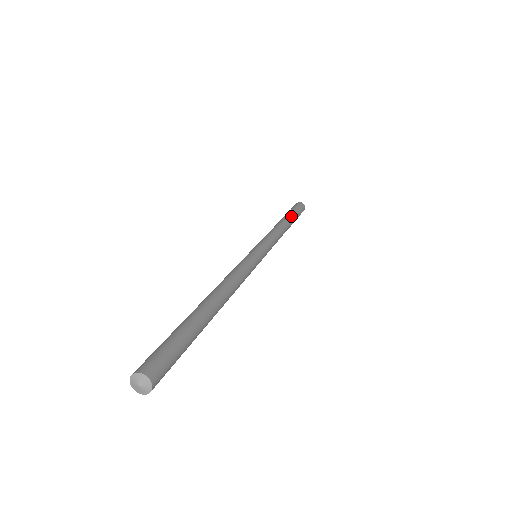
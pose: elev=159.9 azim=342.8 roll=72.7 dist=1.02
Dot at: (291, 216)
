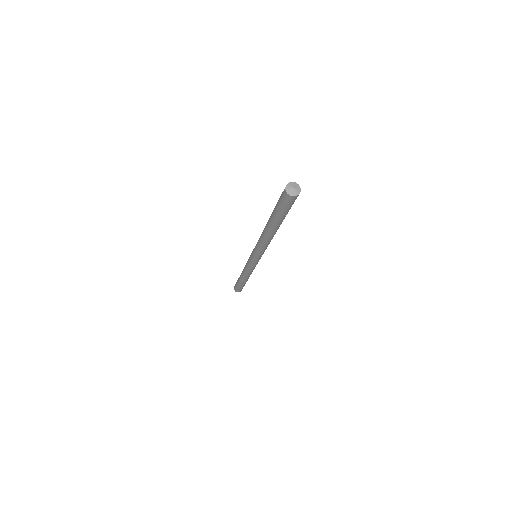
Dot at: occluded
